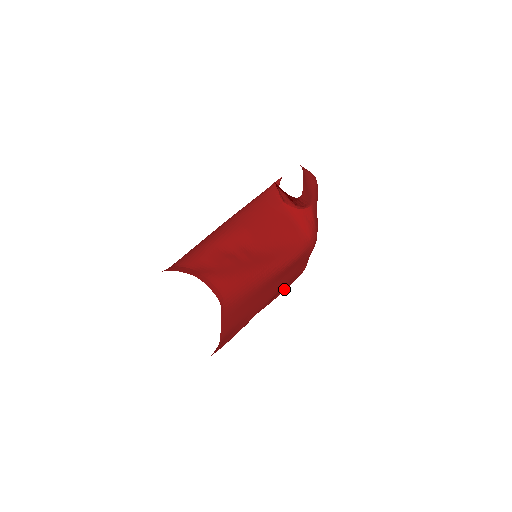
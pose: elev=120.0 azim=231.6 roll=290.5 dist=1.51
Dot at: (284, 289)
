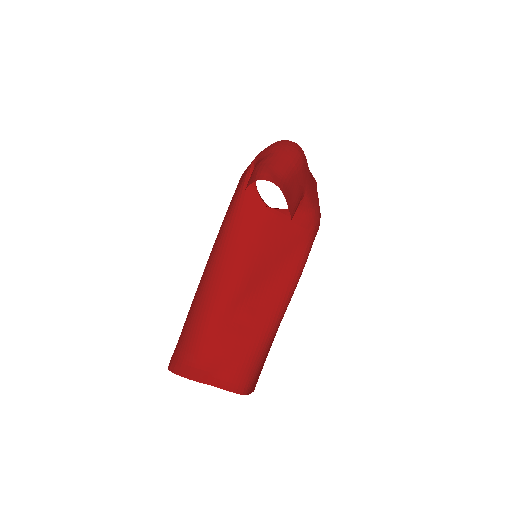
Dot at: occluded
